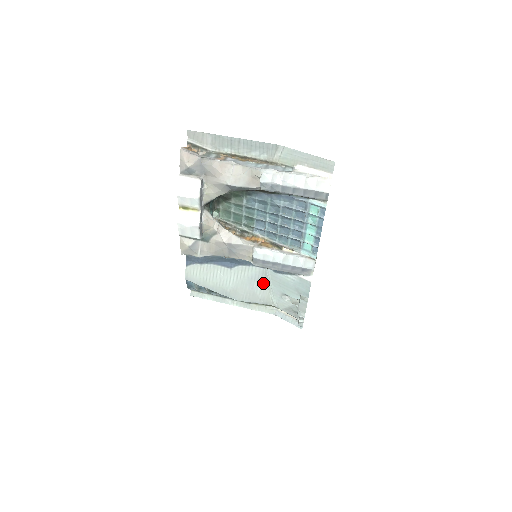
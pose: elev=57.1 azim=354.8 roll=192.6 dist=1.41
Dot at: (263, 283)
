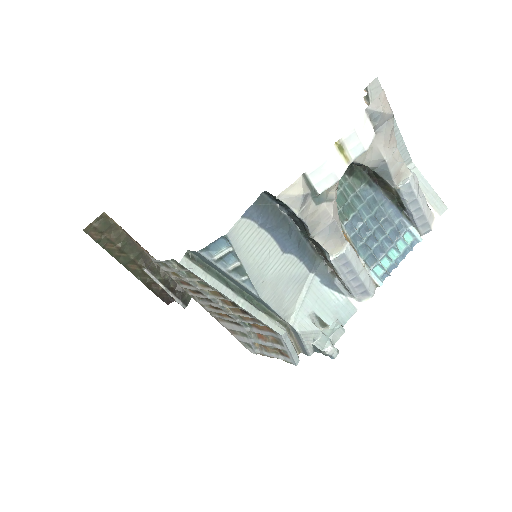
Dot at: (298, 290)
